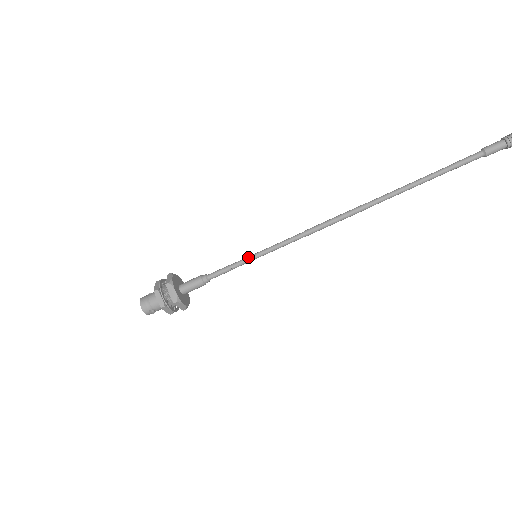
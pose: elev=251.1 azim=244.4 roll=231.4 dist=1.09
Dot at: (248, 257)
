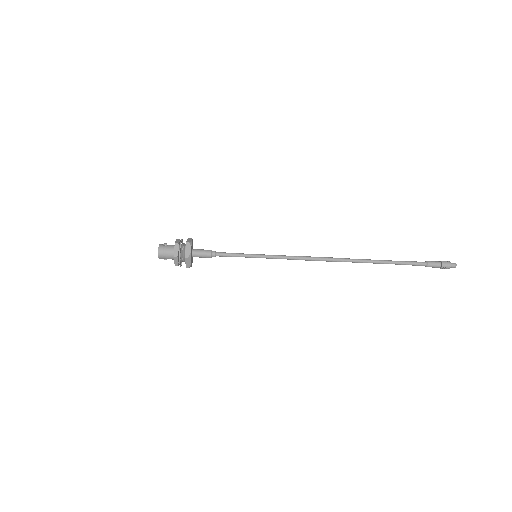
Dot at: (251, 256)
